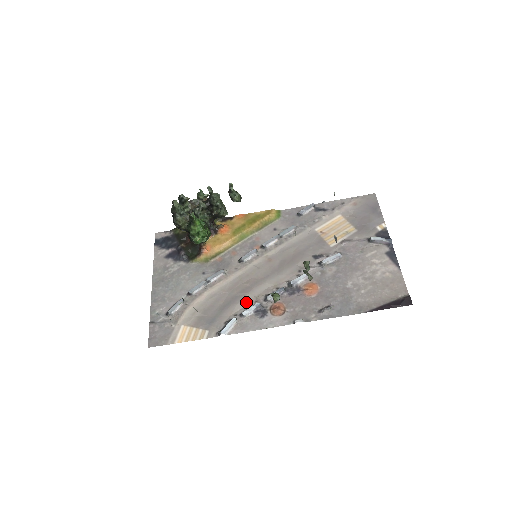
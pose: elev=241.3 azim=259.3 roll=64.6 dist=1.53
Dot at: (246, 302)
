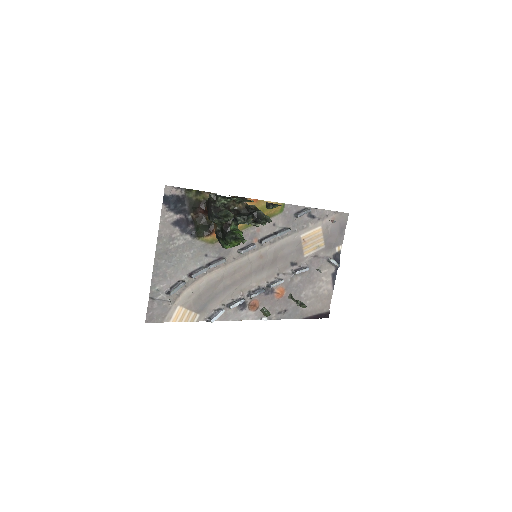
Dot at: (234, 294)
